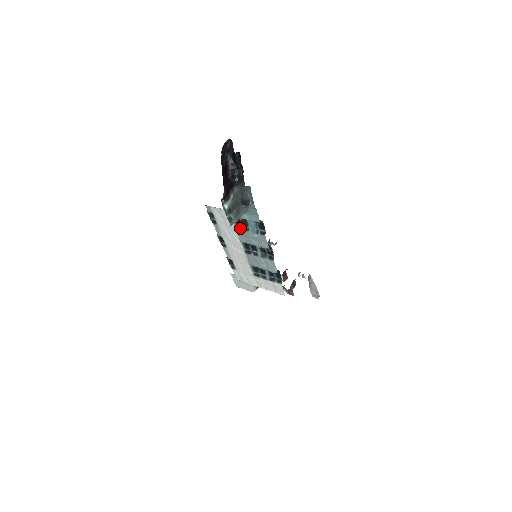
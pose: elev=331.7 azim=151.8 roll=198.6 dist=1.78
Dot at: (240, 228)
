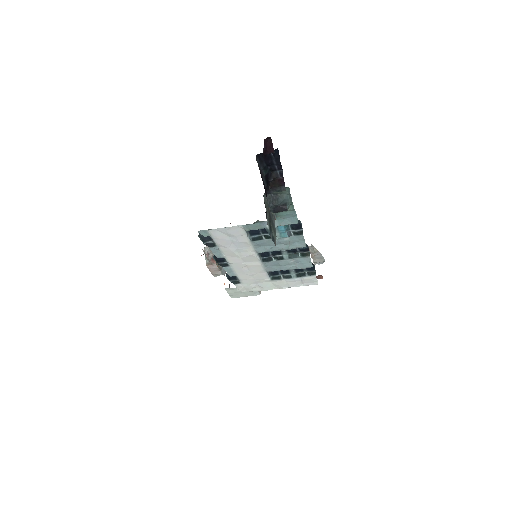
Dot at: (259, 239)
